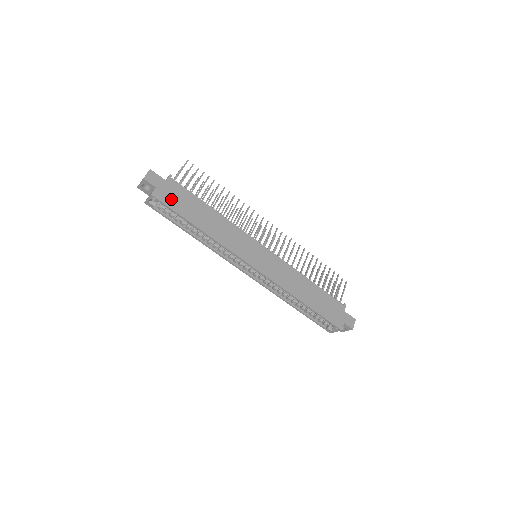
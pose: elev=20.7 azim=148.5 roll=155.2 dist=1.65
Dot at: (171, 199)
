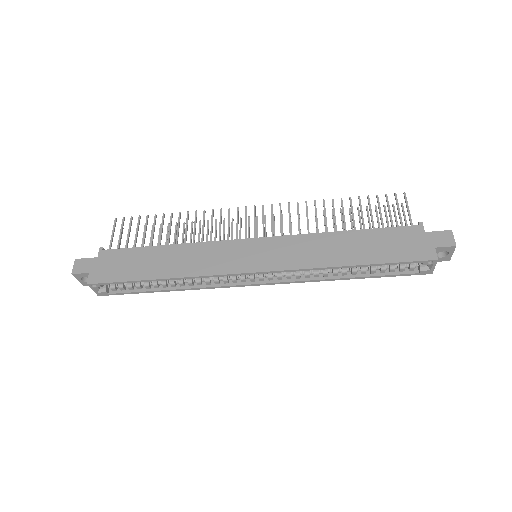
Dot at: (111, 272)
